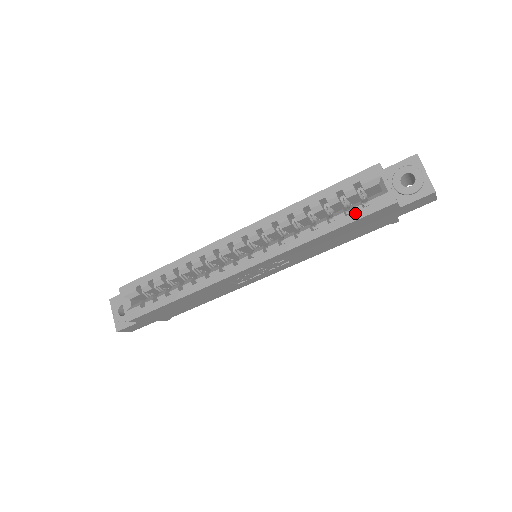
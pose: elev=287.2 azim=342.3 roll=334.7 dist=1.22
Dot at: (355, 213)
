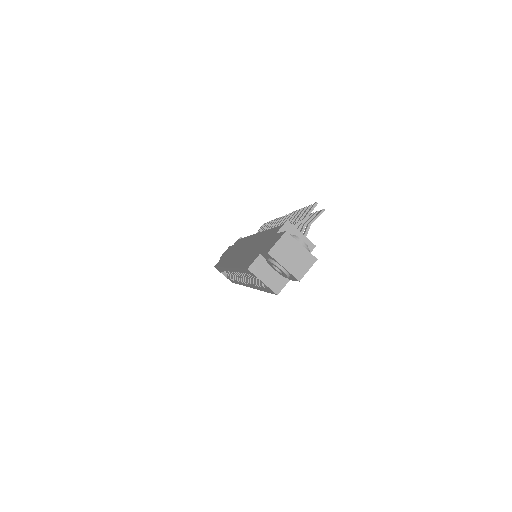
Dot at: (264, 289)
